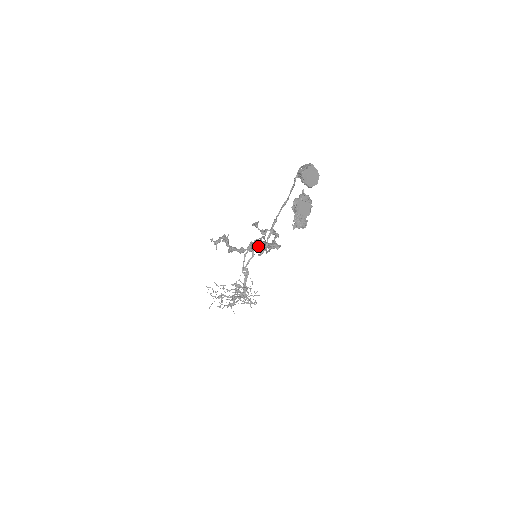
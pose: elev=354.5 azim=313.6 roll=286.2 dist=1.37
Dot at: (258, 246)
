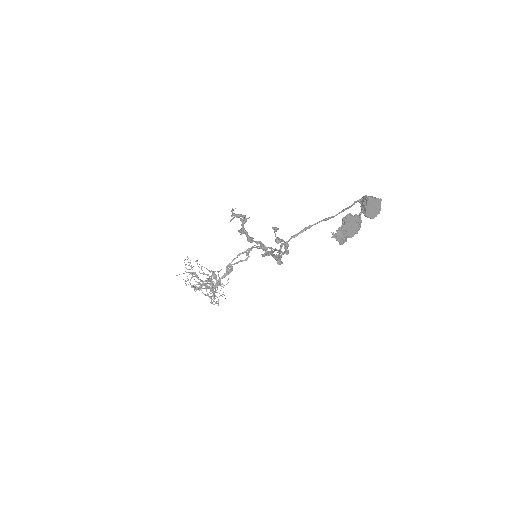
Dot at: occluded
